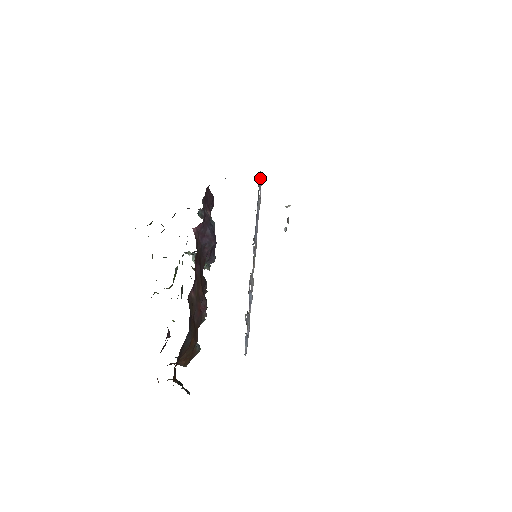
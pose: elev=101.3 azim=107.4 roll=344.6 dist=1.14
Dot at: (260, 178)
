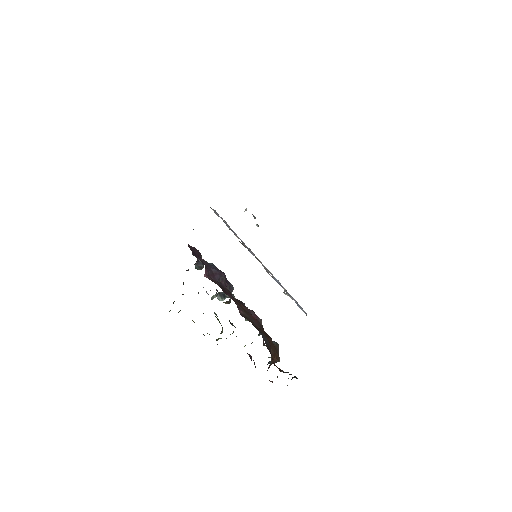
Dot at: (213, 210)
